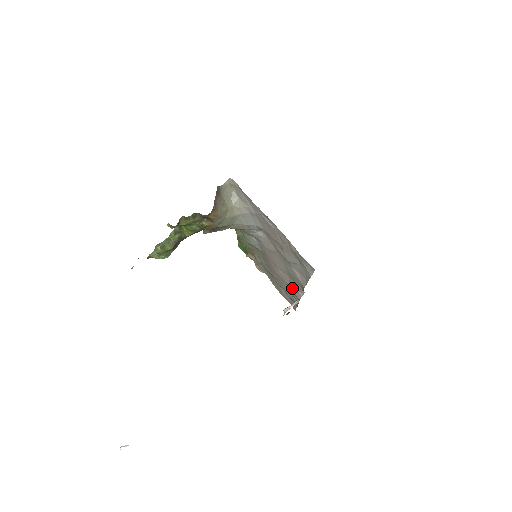
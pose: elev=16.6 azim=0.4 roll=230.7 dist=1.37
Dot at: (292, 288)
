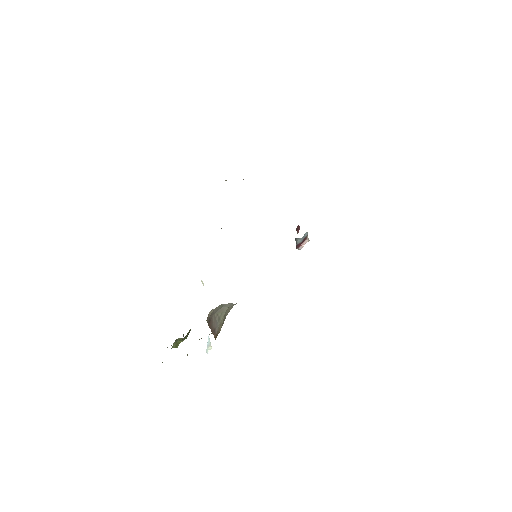
Dot at: occluded
